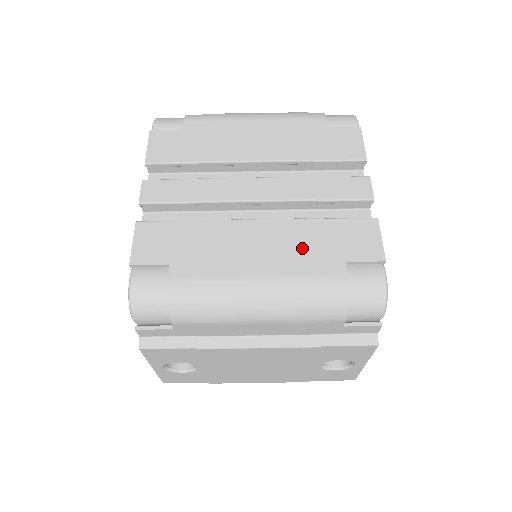
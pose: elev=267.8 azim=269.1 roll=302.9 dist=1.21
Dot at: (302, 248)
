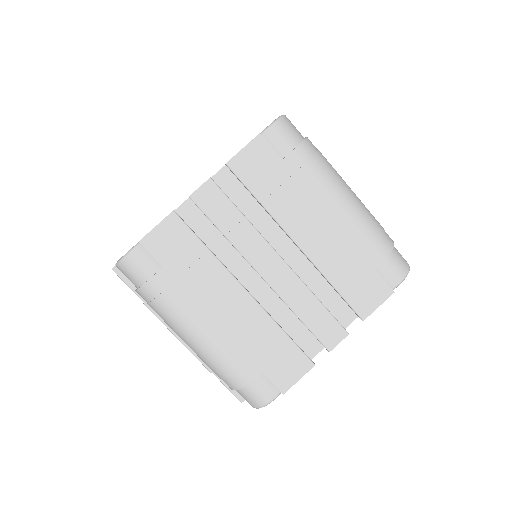
Dot at: (249, 339)
